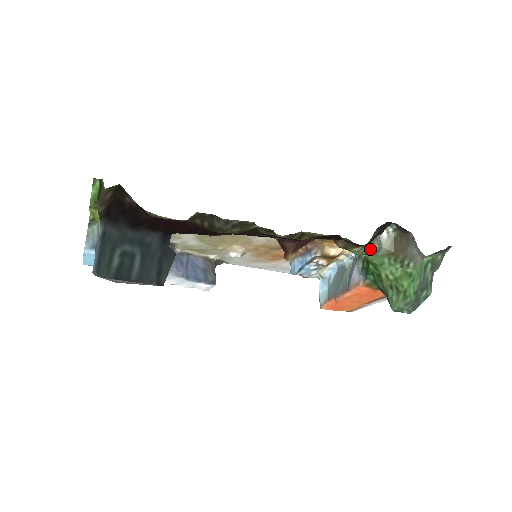
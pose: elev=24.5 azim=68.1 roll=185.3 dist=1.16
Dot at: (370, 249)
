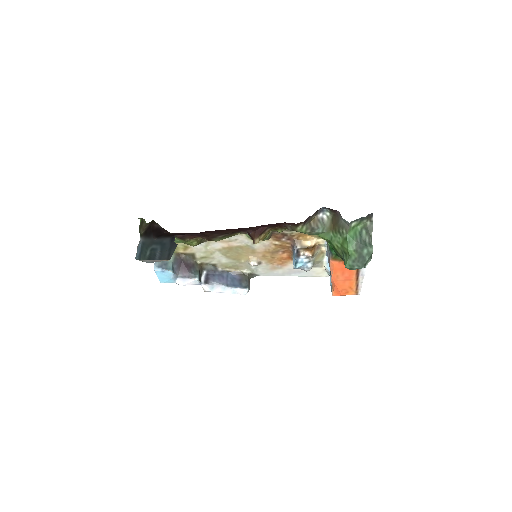
Dot at: (314, 228)
